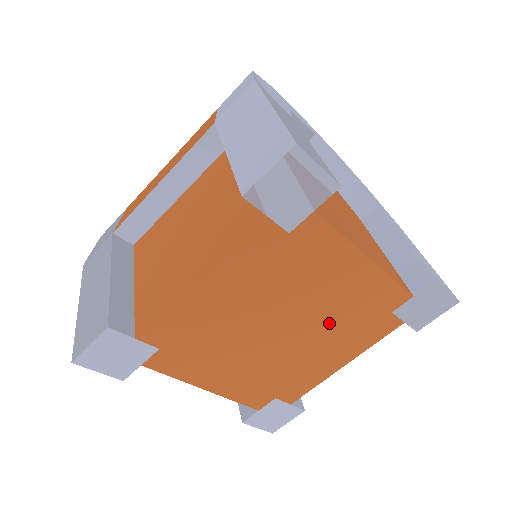
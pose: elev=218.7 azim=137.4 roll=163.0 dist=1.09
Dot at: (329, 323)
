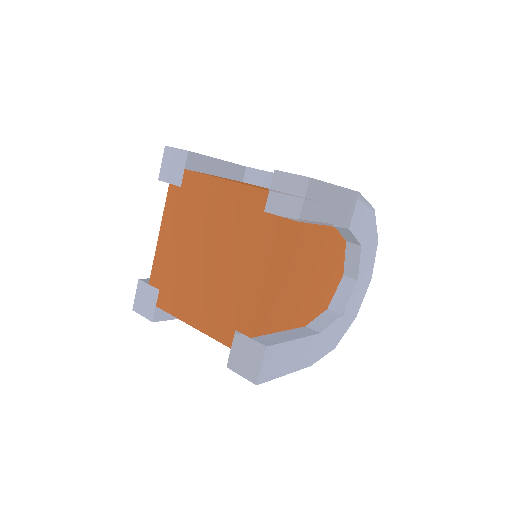
Dot at: (218, 286)
